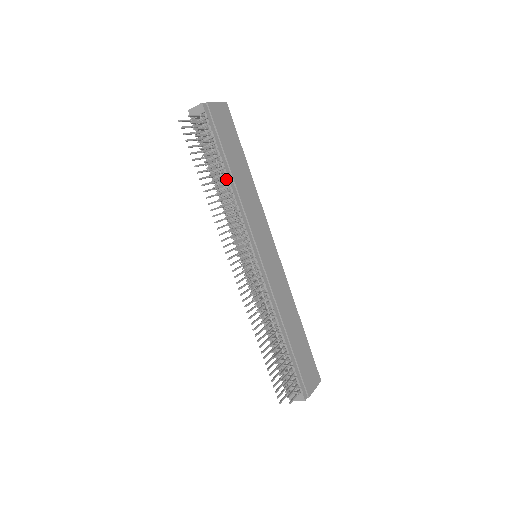
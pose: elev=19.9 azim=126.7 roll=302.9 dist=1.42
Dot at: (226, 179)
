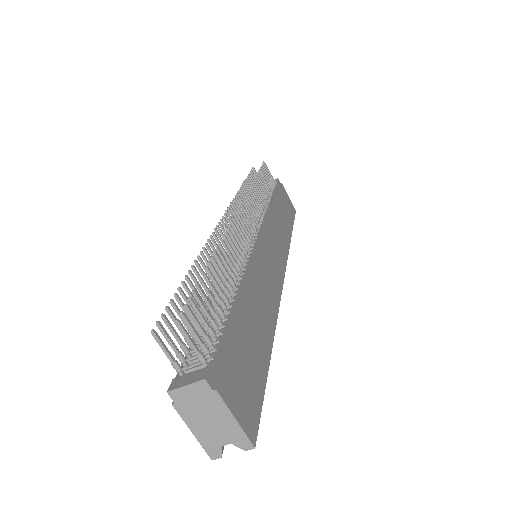
Dot at: occluded
